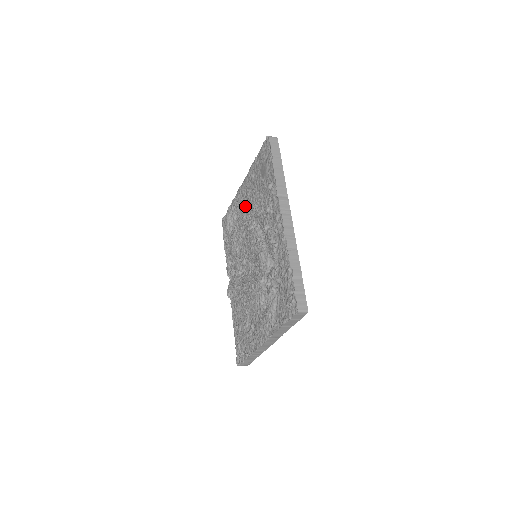
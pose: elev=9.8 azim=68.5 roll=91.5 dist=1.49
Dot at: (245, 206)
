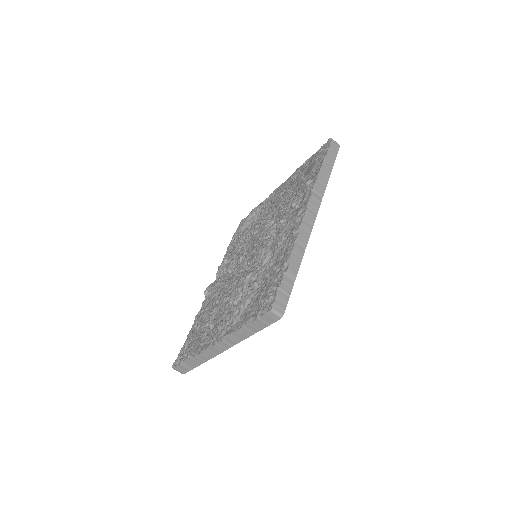
Dot at: (271, 206)
